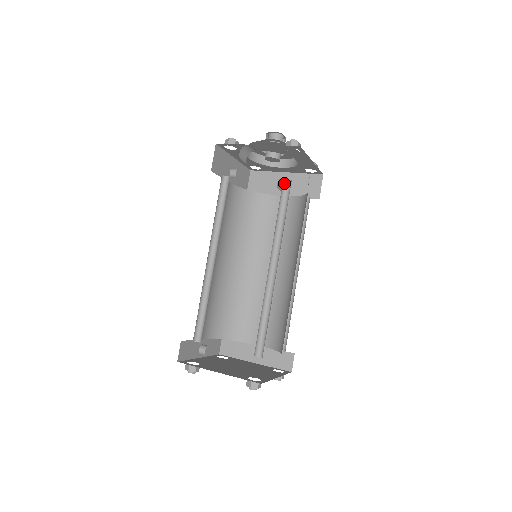
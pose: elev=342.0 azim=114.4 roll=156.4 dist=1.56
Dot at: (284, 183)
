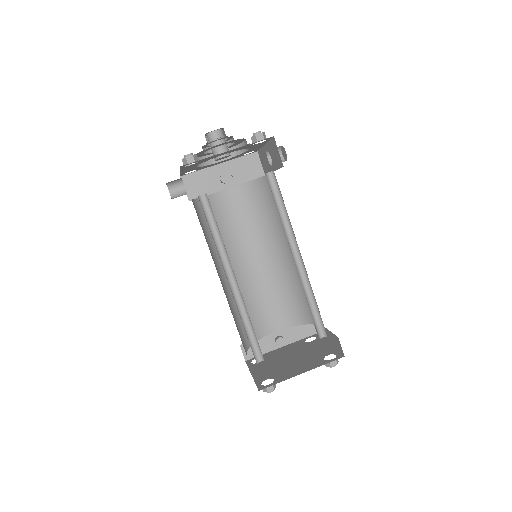
Dot at: (205, 198)
